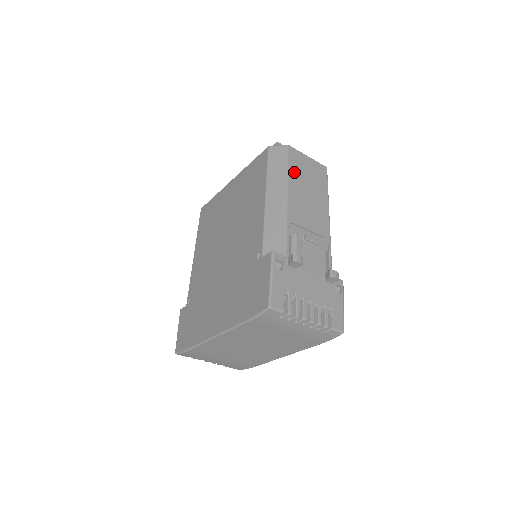
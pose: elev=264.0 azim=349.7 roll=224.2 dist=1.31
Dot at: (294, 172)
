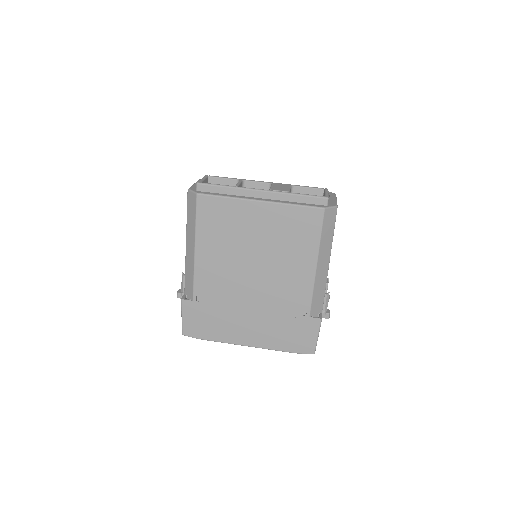
Dot at: occluded
